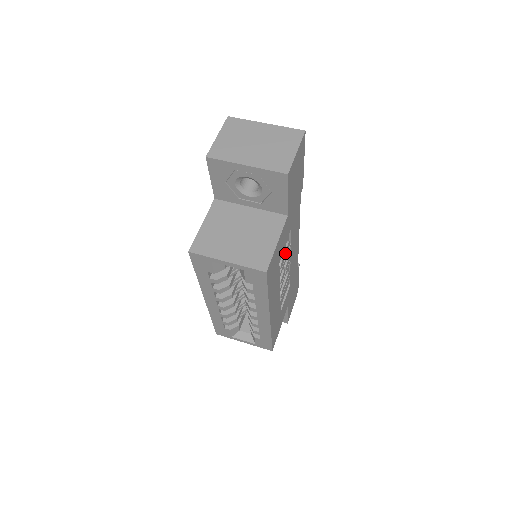
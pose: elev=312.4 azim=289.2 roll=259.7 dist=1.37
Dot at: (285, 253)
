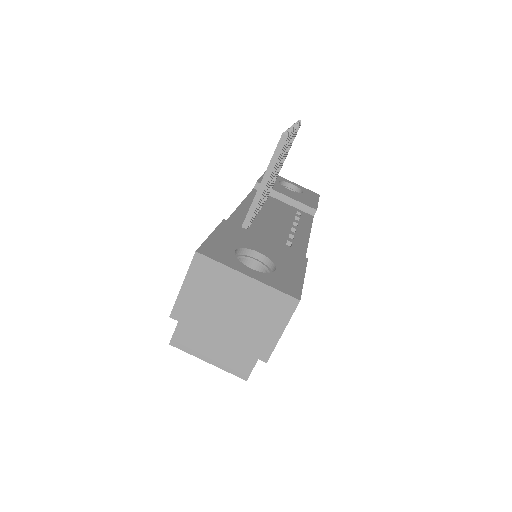
Dot at: occluded
